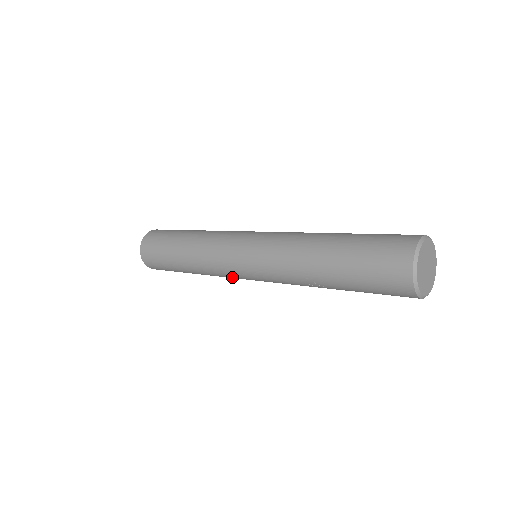
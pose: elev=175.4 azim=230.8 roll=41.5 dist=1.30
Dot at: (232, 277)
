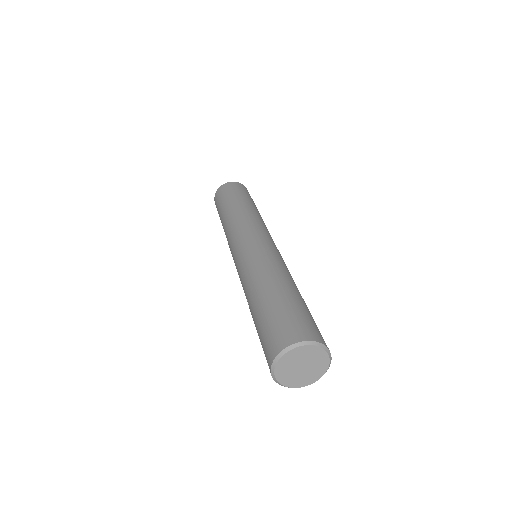
Dot at: occluded
